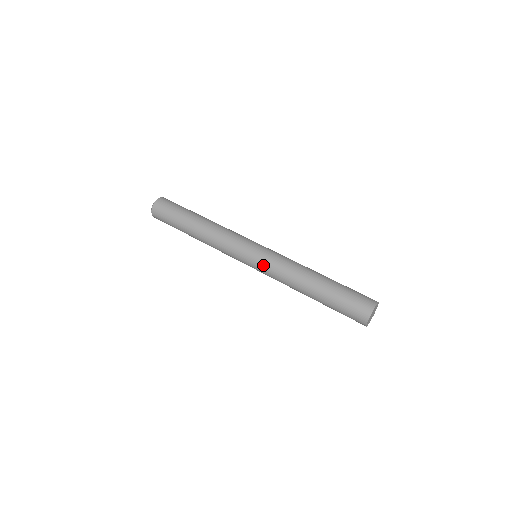
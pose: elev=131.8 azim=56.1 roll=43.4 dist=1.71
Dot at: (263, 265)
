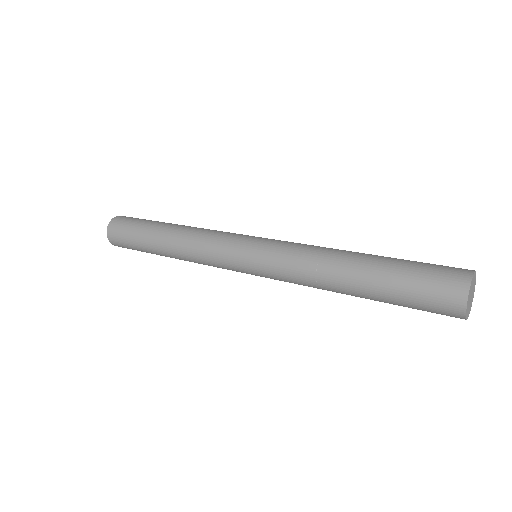
Dot at: (273, 243)
